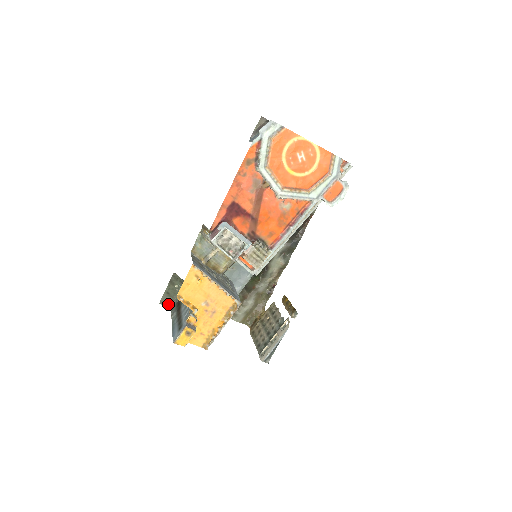
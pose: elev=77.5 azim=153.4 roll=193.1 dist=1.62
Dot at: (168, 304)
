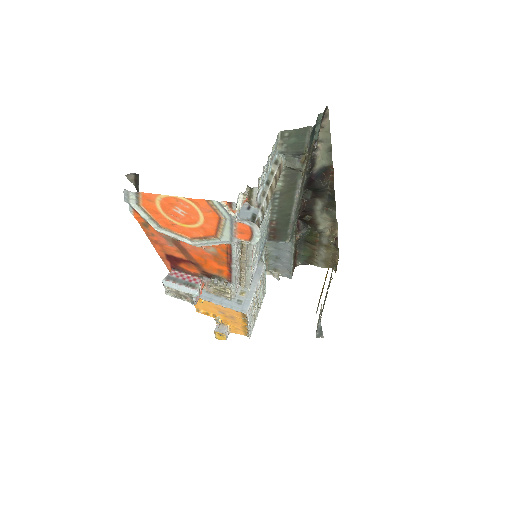
Dot at: occluded
